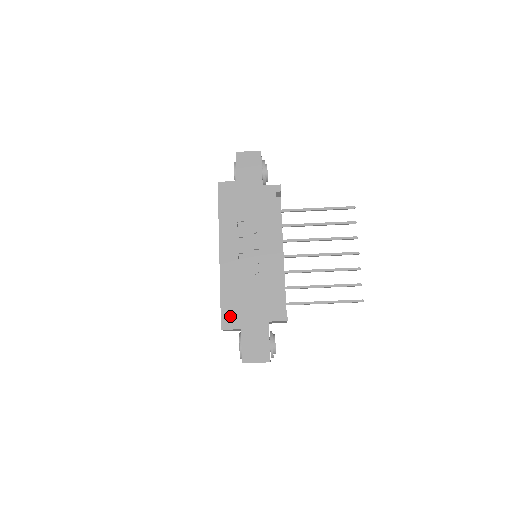
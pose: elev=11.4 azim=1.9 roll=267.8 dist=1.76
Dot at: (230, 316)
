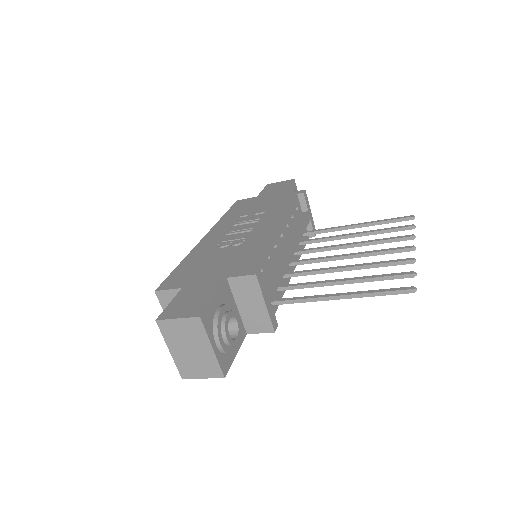
Dot at: (177, 278)
